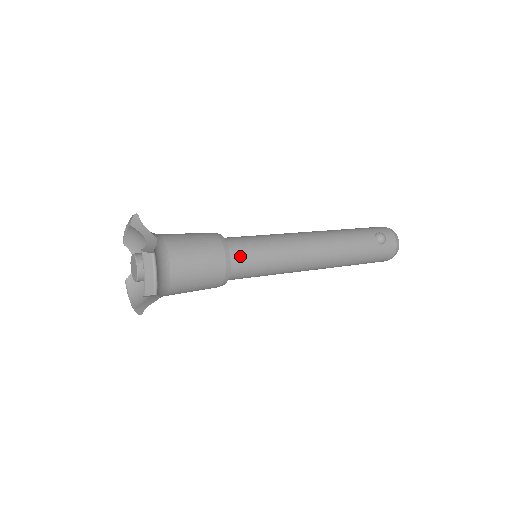
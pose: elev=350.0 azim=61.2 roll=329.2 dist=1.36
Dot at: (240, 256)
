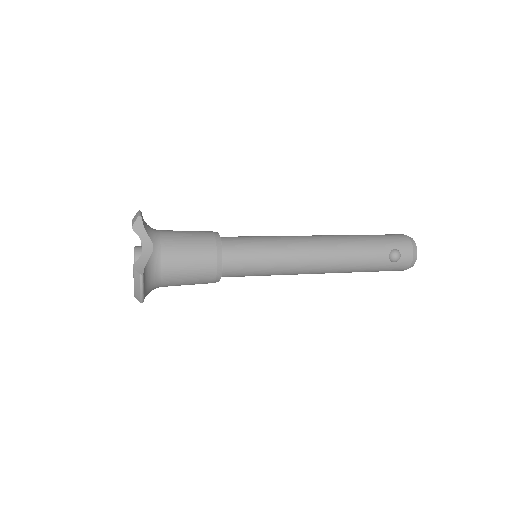
Dot at: (234, 265)
